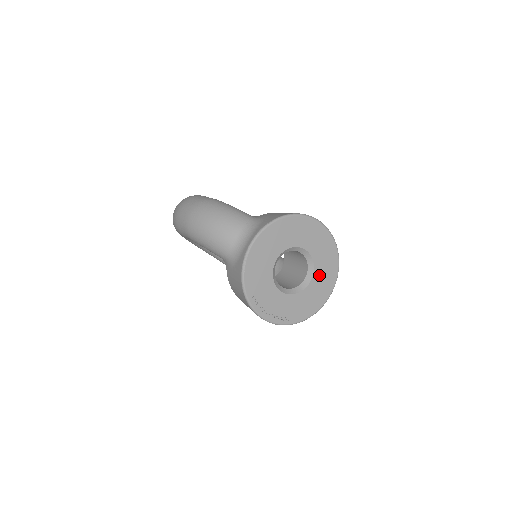
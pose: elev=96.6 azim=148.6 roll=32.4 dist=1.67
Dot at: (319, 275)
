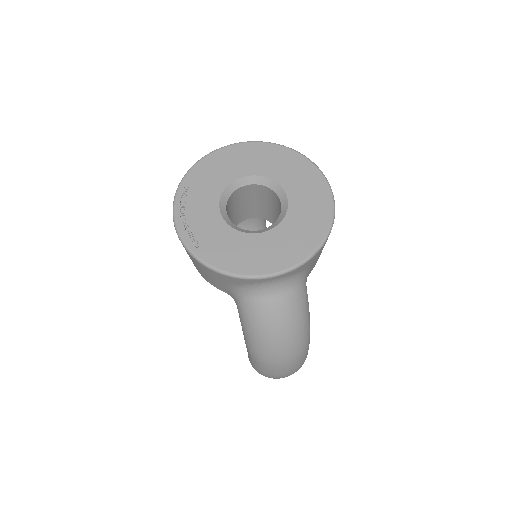
Dot at: (280, 236)
